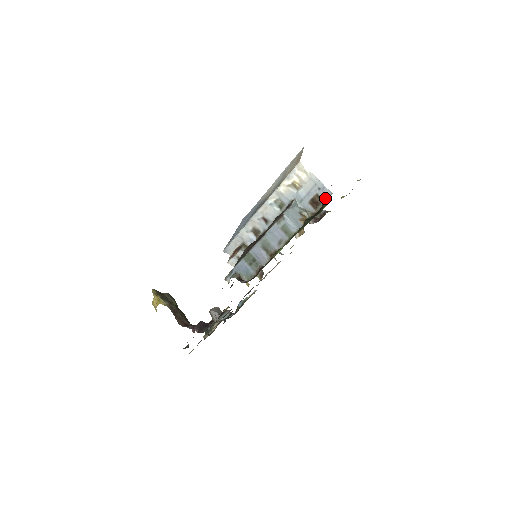
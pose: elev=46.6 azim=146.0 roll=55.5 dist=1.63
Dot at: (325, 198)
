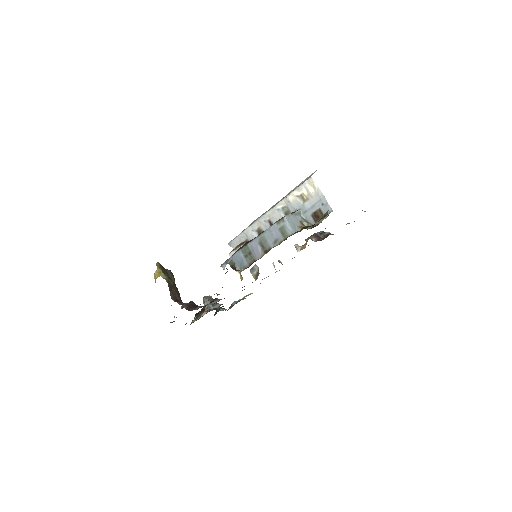
Dot at: occluded
